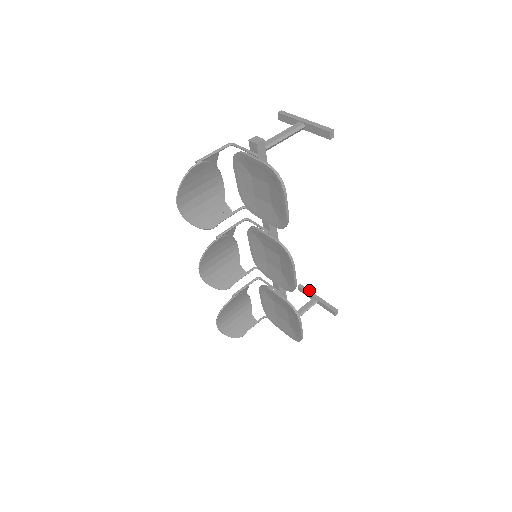
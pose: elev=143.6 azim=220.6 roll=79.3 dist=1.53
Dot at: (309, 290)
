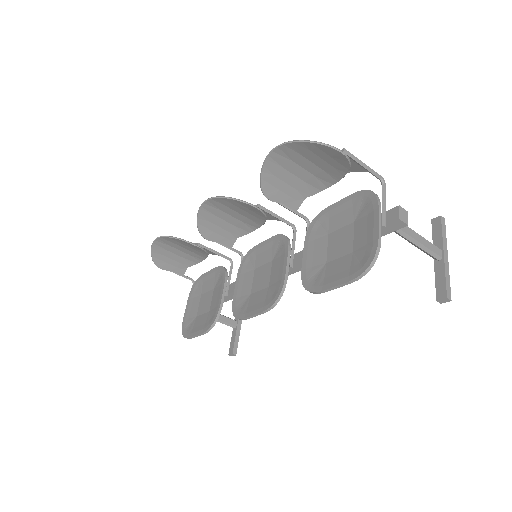
Dot at: occluded
